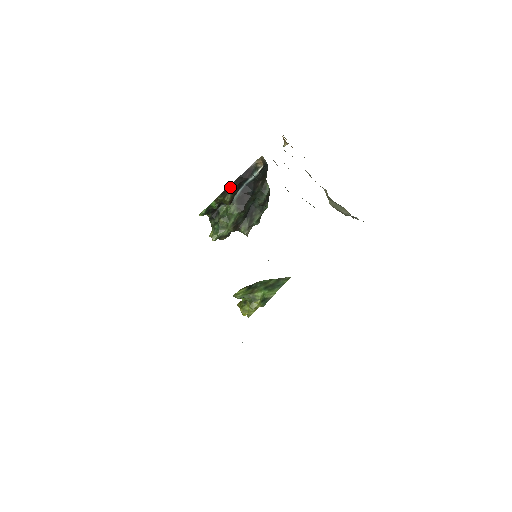
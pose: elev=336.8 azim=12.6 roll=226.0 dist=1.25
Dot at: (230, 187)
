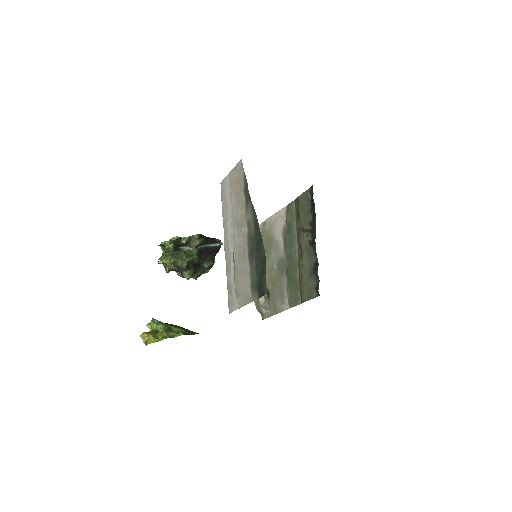
Dot at: (204, 237)
